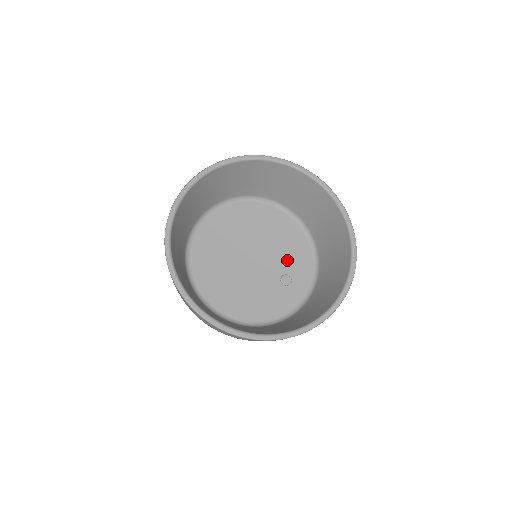
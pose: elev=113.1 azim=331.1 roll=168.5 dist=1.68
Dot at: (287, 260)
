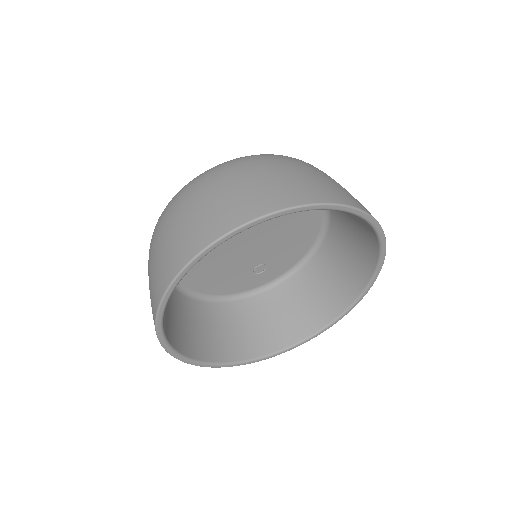
Dot at: (278, 254)
